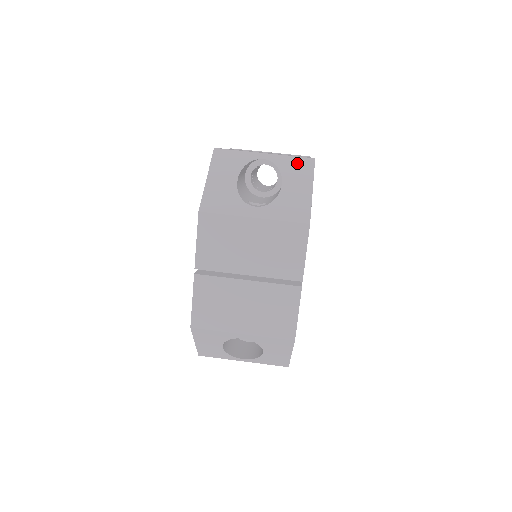
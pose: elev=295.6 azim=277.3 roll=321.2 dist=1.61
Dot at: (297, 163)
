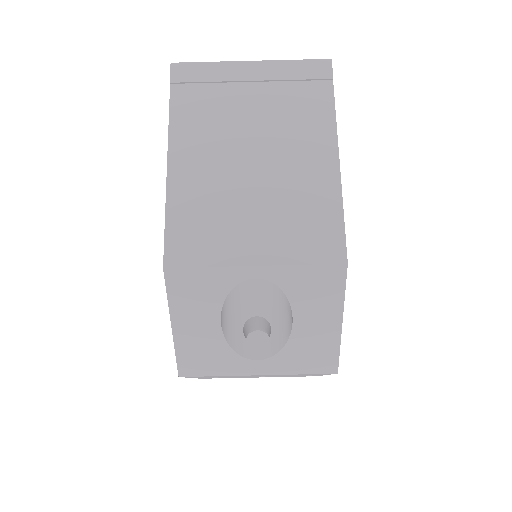
Dot at: (315, 279)
